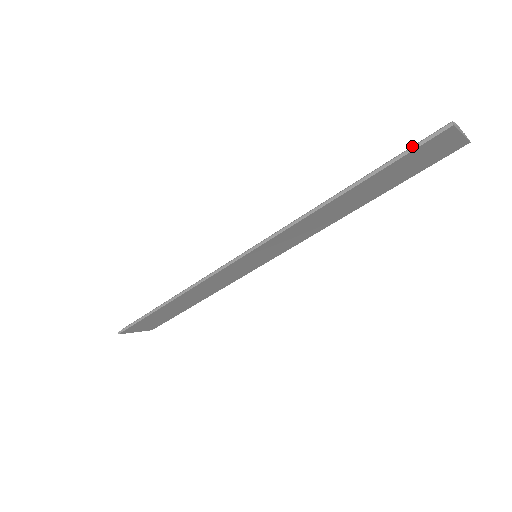
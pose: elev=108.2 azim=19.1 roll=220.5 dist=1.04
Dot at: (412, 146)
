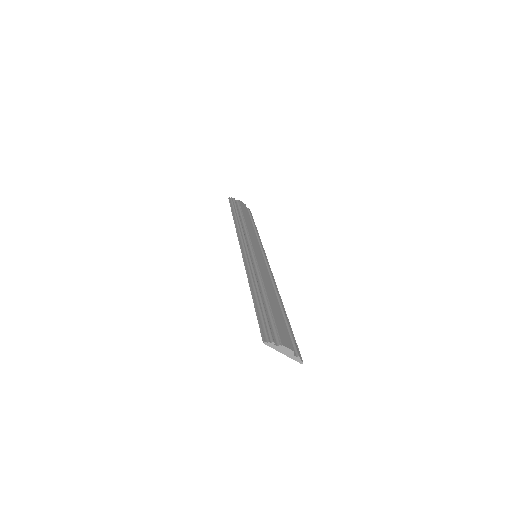
Dot at: (267, 323)
